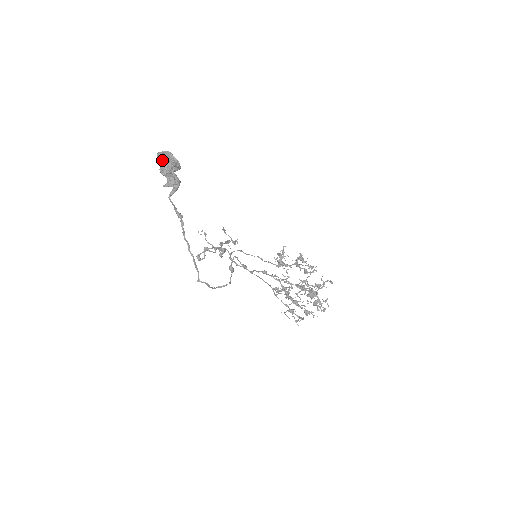
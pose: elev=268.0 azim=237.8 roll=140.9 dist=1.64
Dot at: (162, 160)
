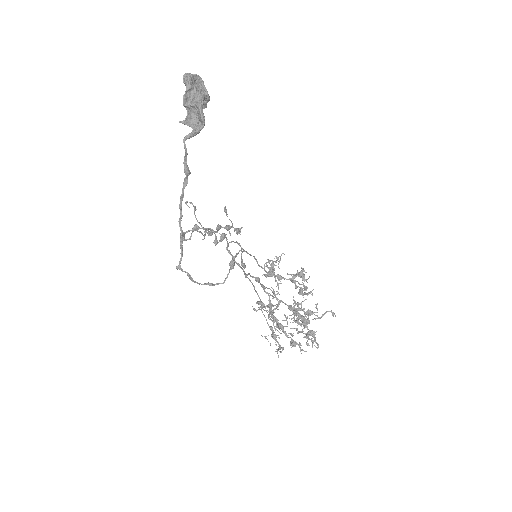
Dot at: (190, 84)
